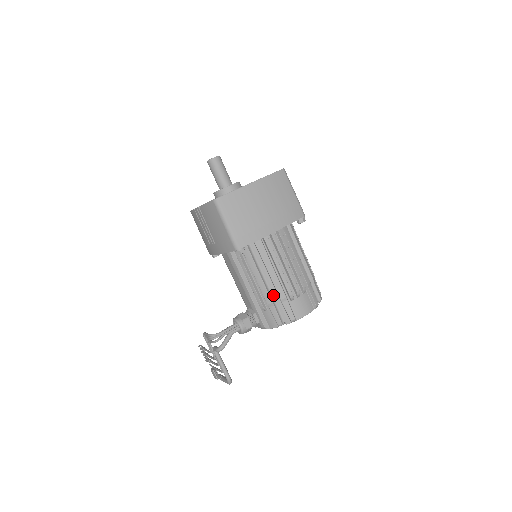
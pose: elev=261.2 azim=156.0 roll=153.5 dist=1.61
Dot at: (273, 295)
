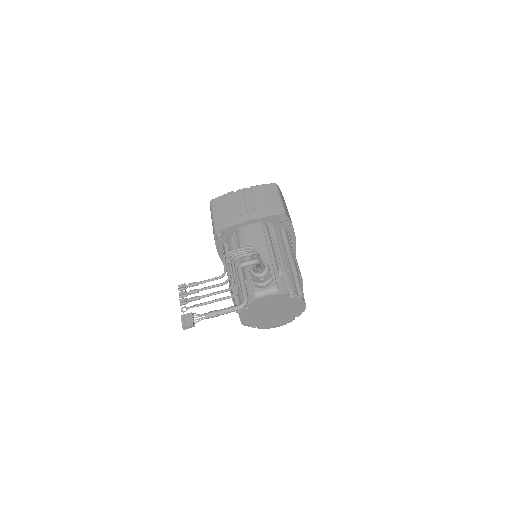
Dot at: occluded
